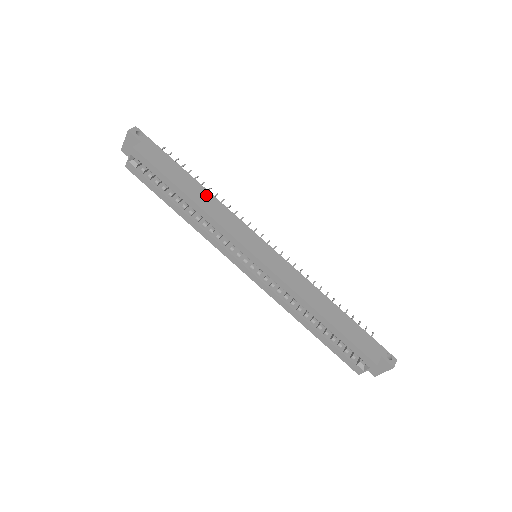
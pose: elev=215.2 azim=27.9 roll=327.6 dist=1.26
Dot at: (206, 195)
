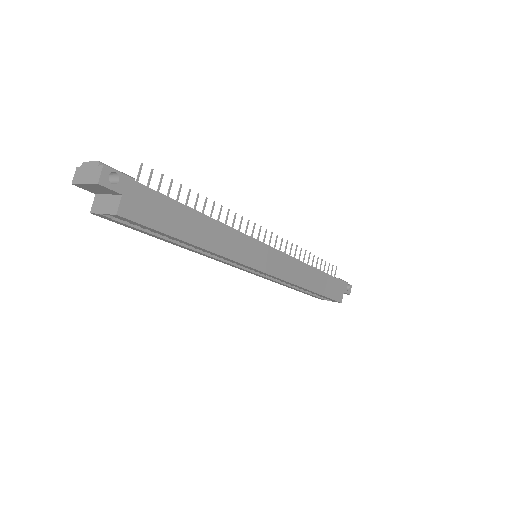
Dot at: (212, 227)
